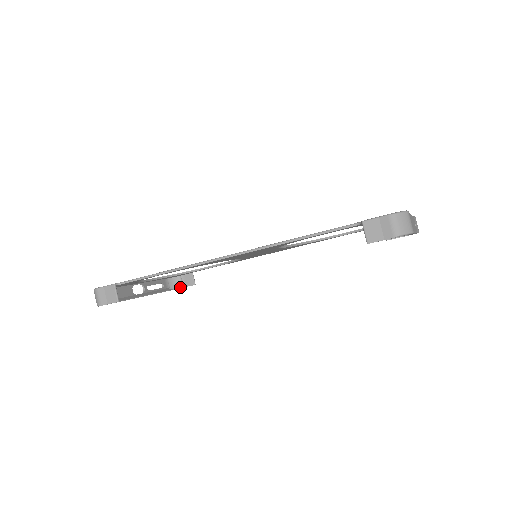
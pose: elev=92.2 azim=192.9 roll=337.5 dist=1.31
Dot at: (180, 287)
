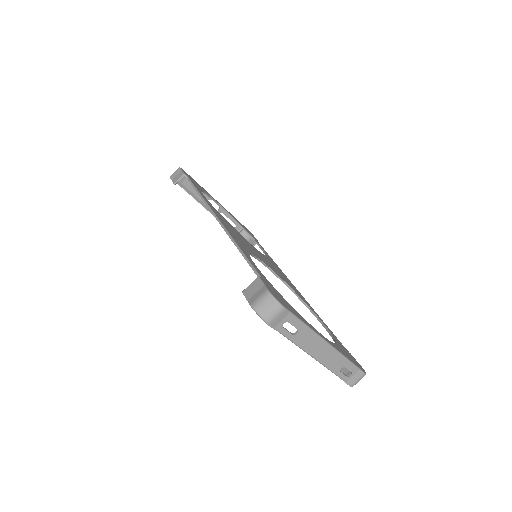
Dot at: occluded
